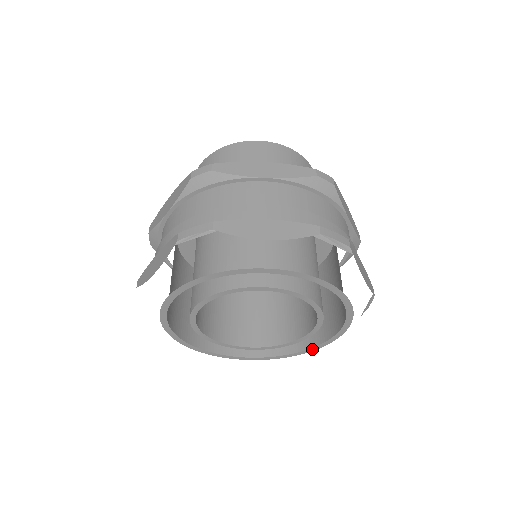
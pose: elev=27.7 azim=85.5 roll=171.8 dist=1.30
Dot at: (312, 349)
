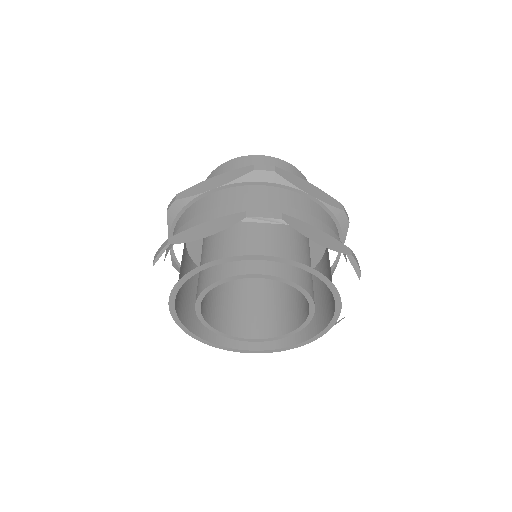
Dot at: (330, 325)
